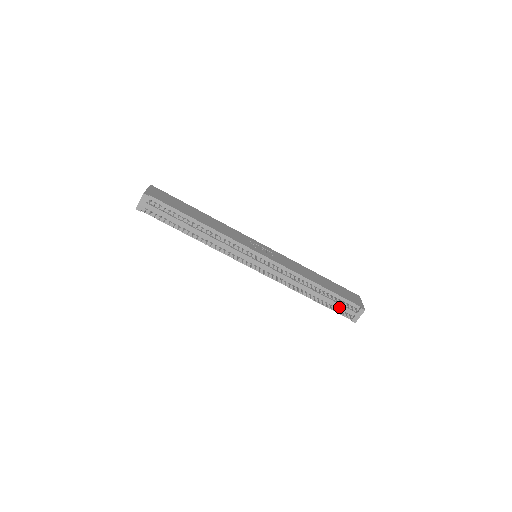
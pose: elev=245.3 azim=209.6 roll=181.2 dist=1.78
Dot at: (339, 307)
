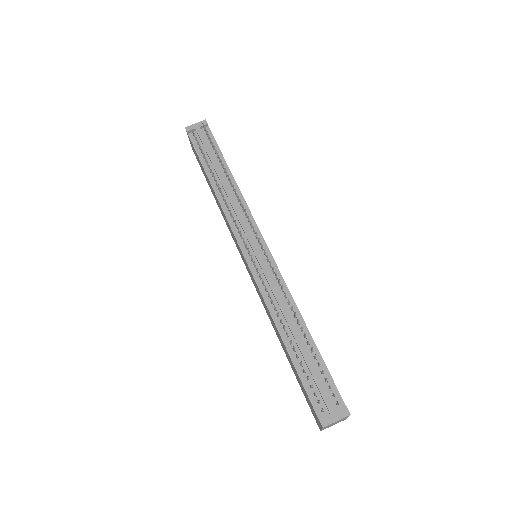
Dot at: (315, 381)
